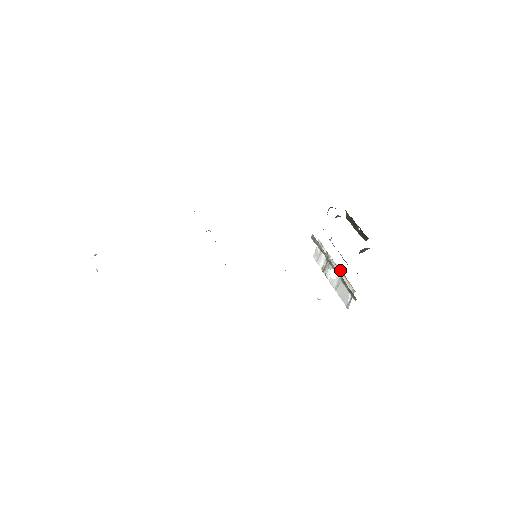
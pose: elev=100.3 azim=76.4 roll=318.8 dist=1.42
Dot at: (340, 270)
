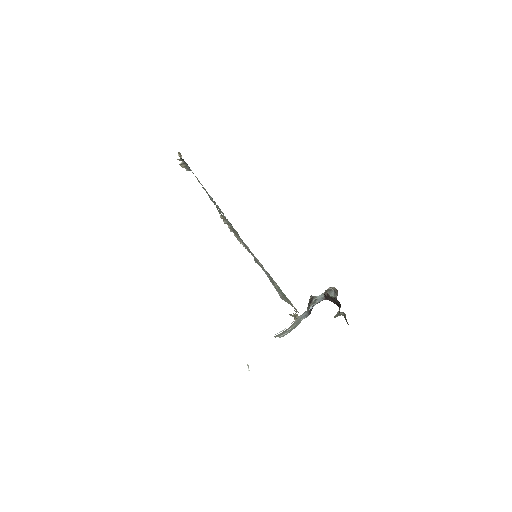
Dot at: occluded
